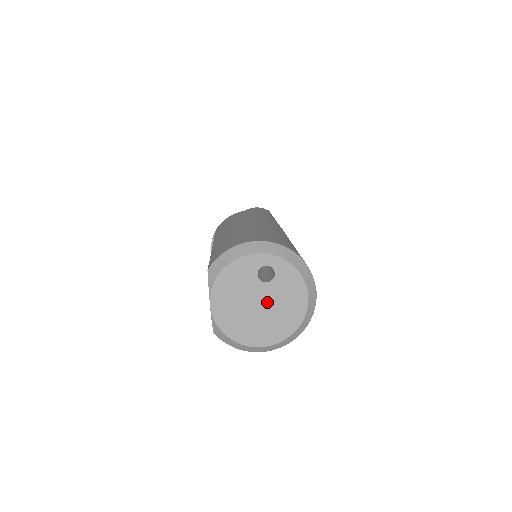
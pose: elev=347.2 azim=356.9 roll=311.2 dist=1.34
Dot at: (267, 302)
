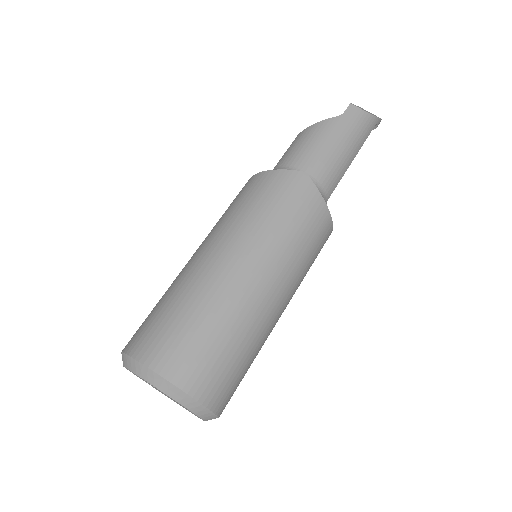
Dot at: (169, 397)
